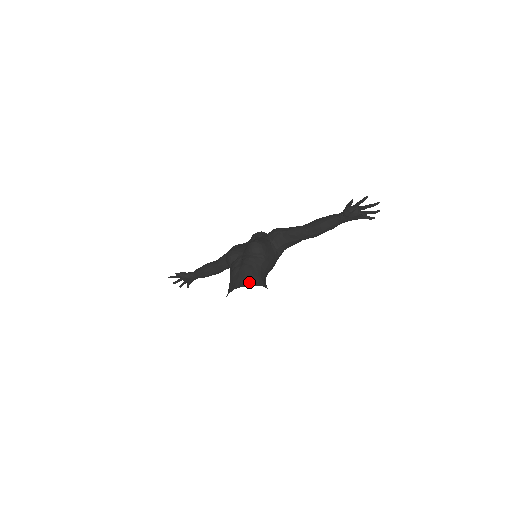
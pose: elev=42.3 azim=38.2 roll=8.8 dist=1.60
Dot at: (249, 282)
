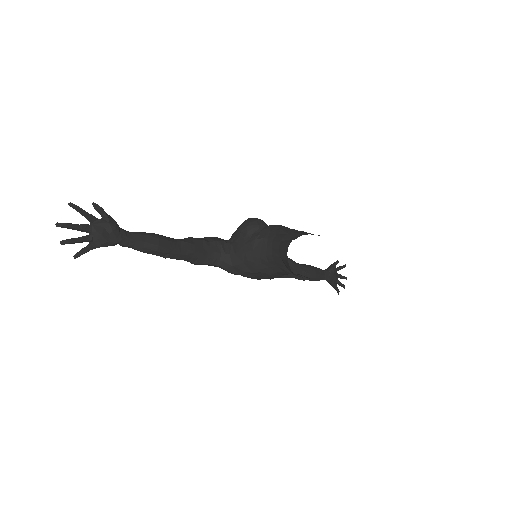
Dot at: occluded
